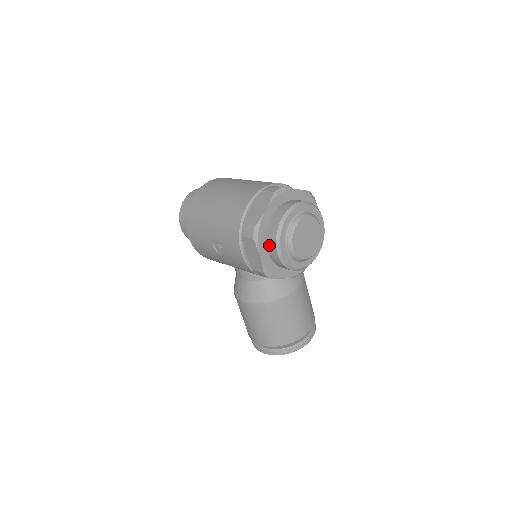
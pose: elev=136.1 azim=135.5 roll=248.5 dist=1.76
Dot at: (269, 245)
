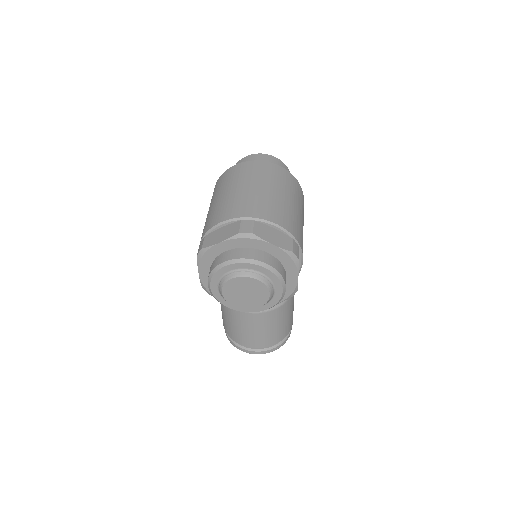
Dot at: occluded
